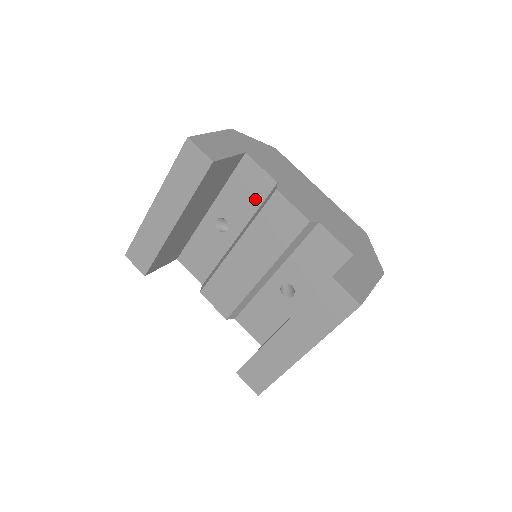
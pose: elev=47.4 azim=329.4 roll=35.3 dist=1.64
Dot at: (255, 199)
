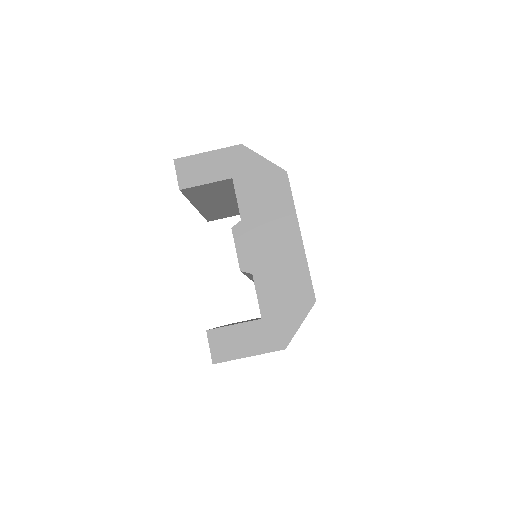
Dot at: occluded
